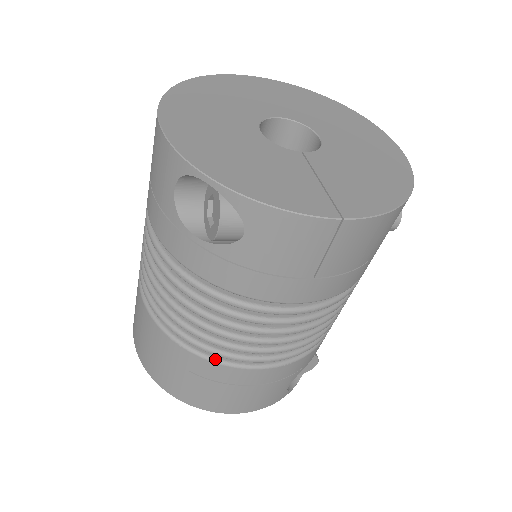
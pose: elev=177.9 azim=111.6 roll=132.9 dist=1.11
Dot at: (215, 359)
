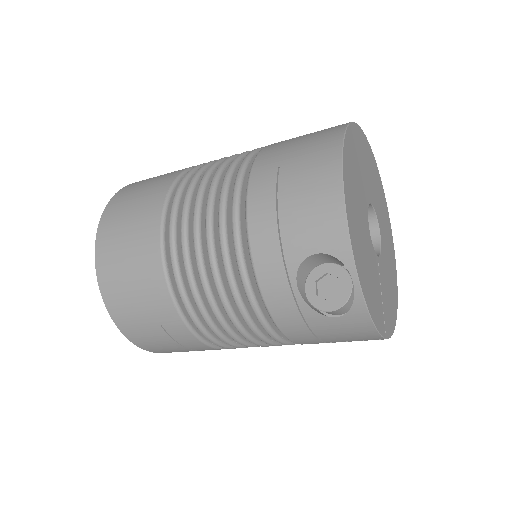
Dot at: (196, 333)
